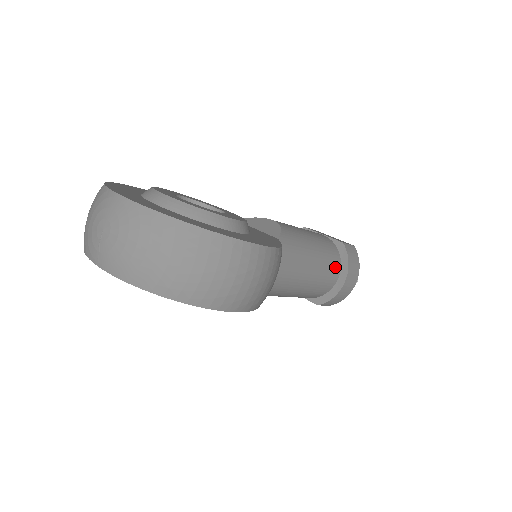
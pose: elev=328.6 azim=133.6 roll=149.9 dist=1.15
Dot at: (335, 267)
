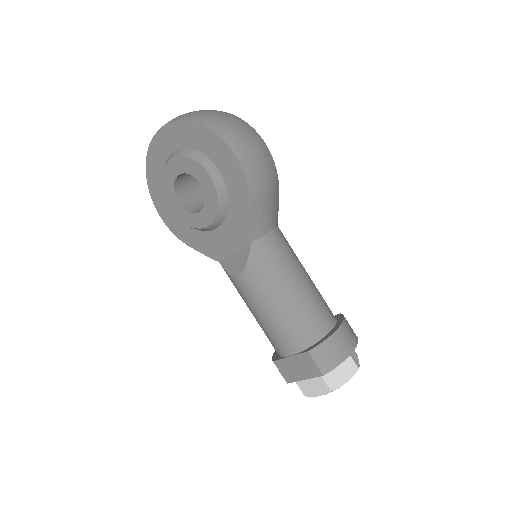
Dot at: (329, 314)
